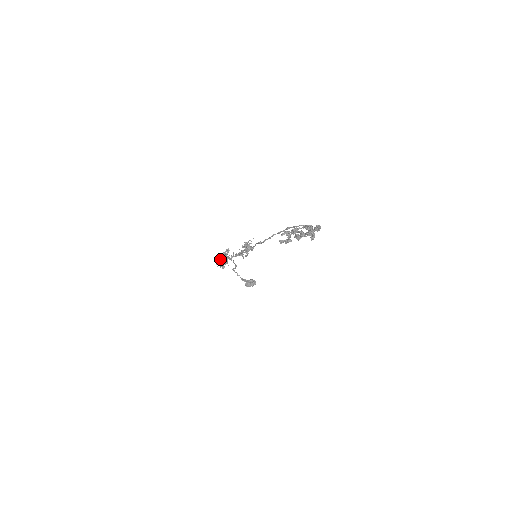
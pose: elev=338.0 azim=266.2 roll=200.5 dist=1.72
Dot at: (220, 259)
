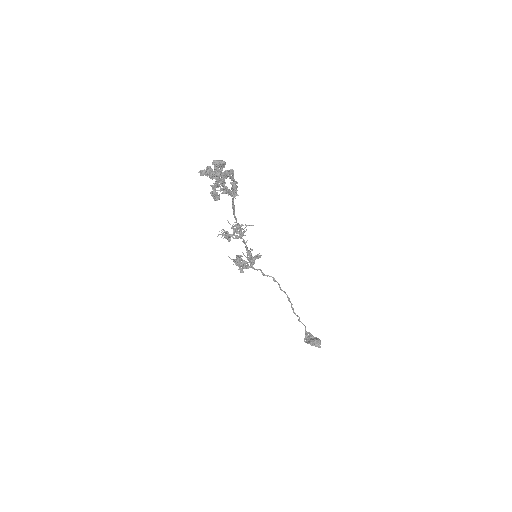
Dot at: (239, 257)
